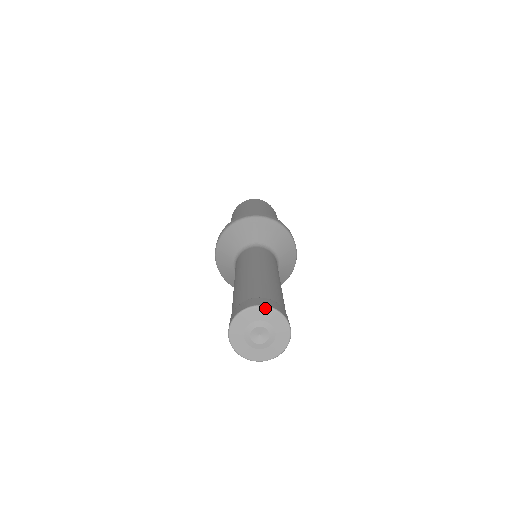
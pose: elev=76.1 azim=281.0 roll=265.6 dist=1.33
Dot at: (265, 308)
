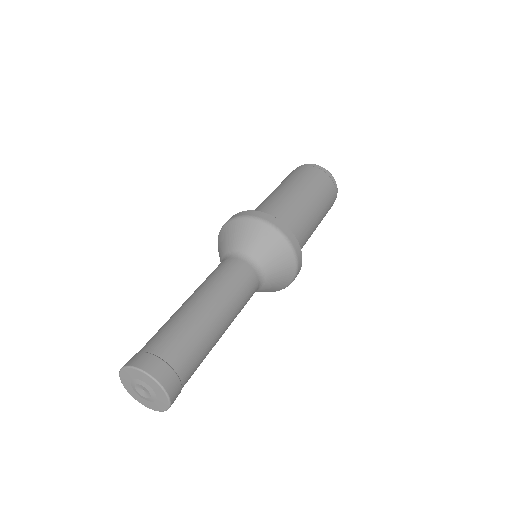
Dot at: (128, 368)
